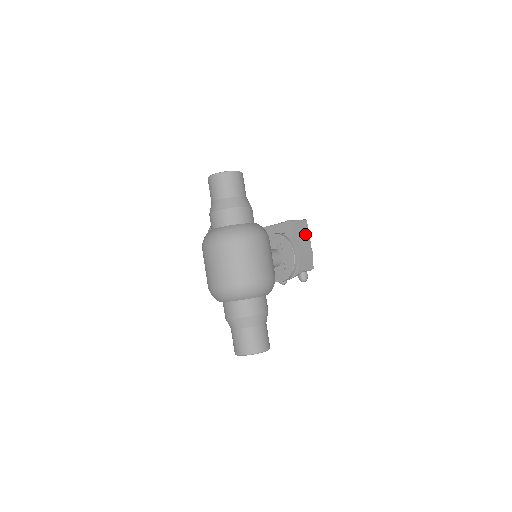
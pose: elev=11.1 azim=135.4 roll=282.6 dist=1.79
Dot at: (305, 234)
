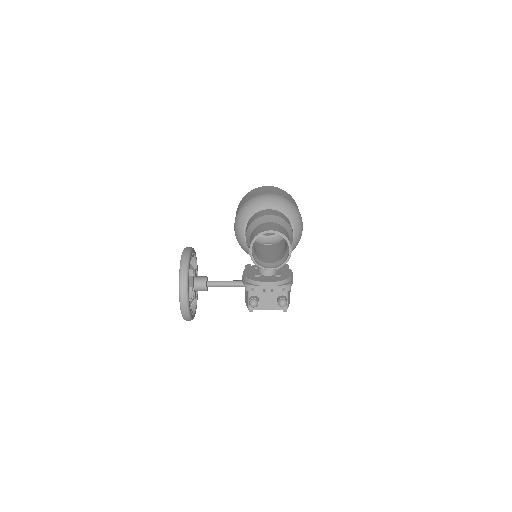
Dot at: occluded
